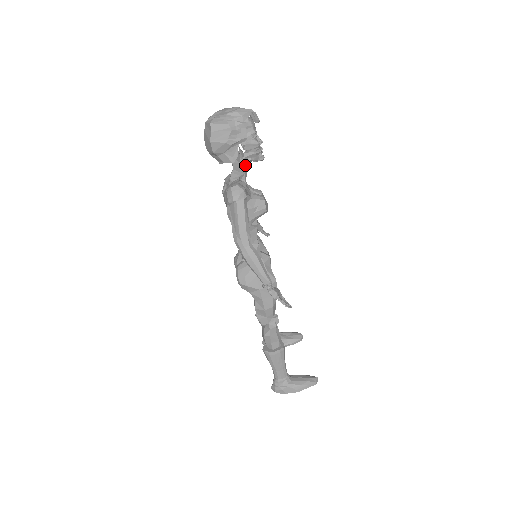
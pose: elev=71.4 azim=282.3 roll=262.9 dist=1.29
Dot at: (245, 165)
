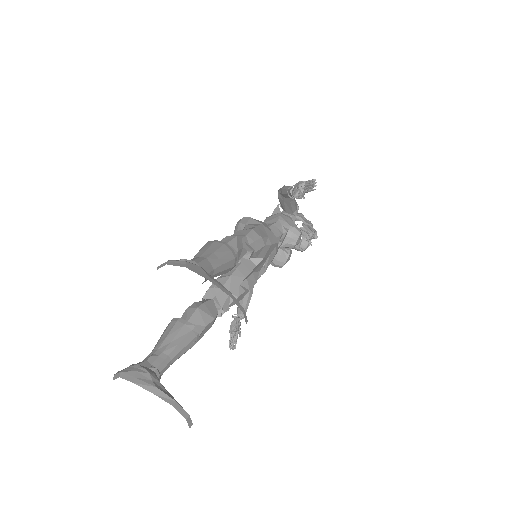
Dot at: occluded
